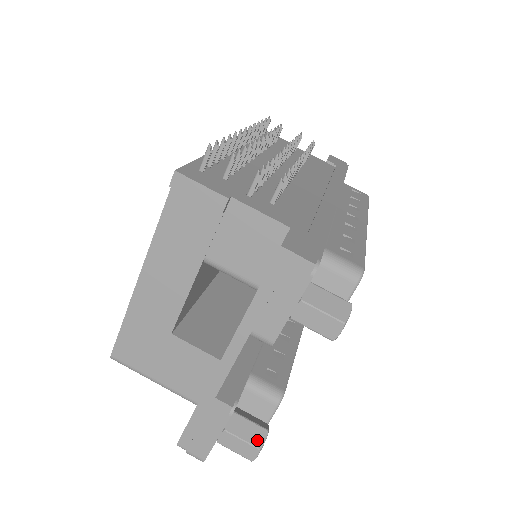
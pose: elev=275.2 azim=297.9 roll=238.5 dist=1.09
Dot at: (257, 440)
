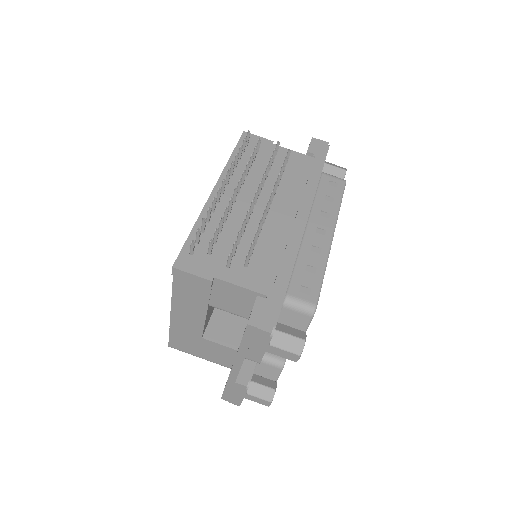
Dot at: (268, 397)
